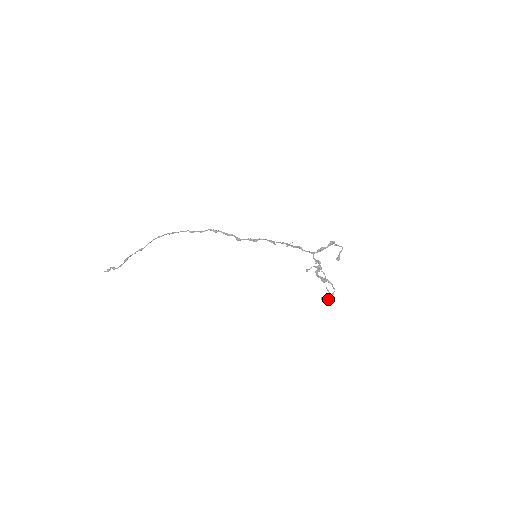
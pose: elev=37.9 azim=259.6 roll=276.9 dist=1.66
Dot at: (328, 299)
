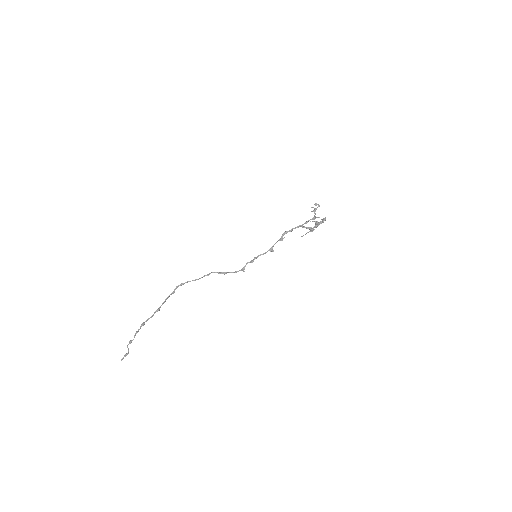
Dot at: (322, 221)
